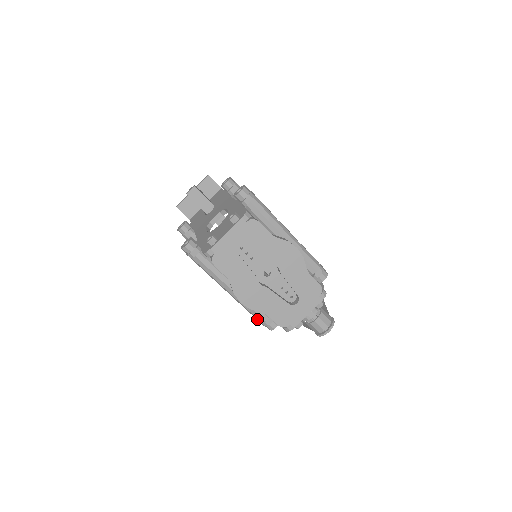
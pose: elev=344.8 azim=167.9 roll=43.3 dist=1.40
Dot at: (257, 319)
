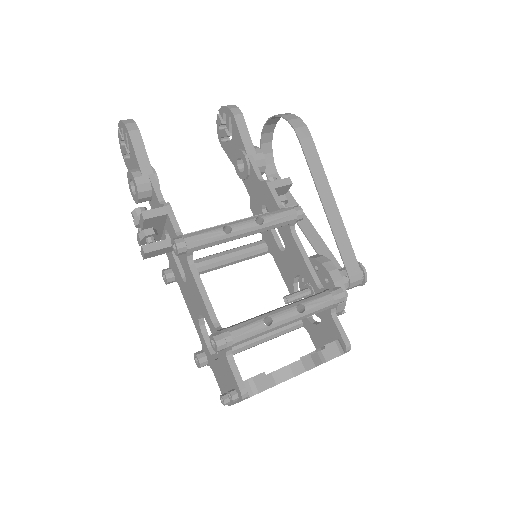
Dot at: occluded
